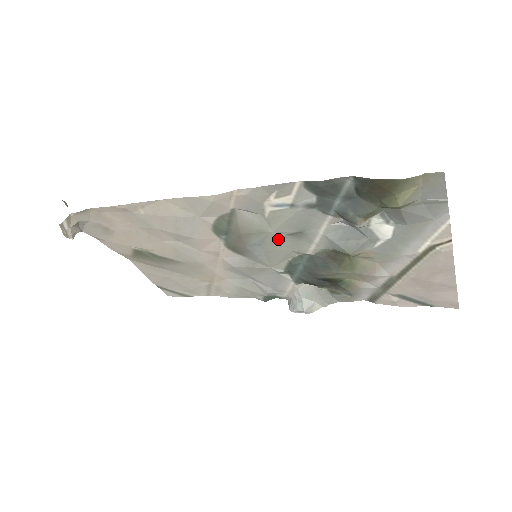
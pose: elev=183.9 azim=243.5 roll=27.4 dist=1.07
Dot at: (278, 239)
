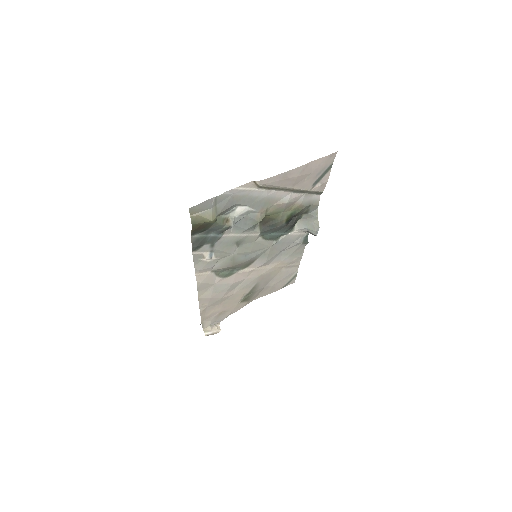
Dot at: (242, 250)
